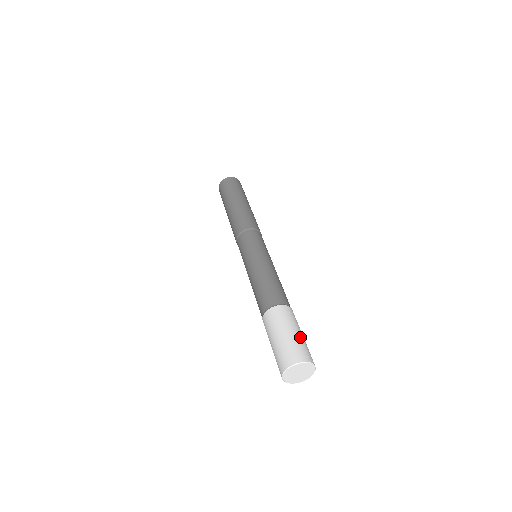
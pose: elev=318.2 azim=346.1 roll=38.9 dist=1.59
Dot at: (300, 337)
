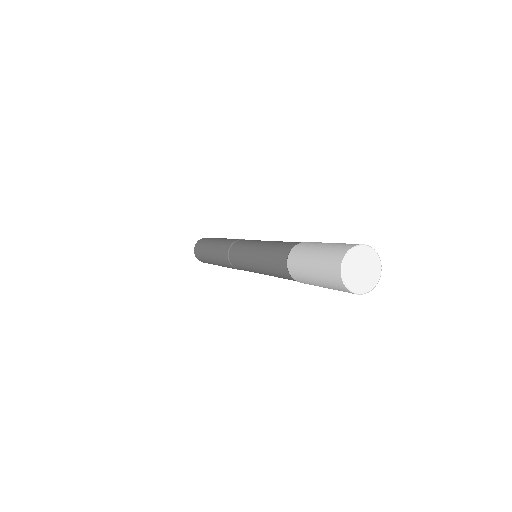
Dot at: occluded
